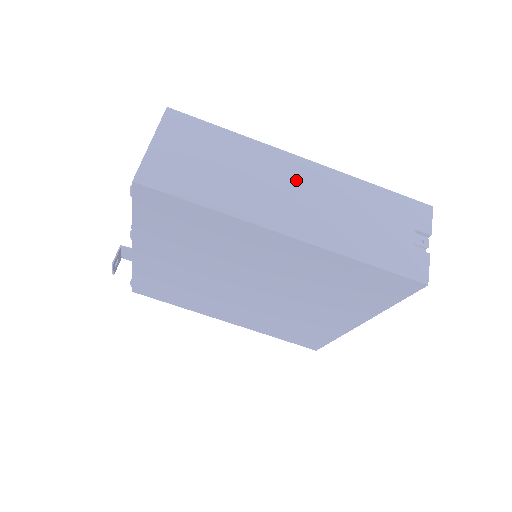
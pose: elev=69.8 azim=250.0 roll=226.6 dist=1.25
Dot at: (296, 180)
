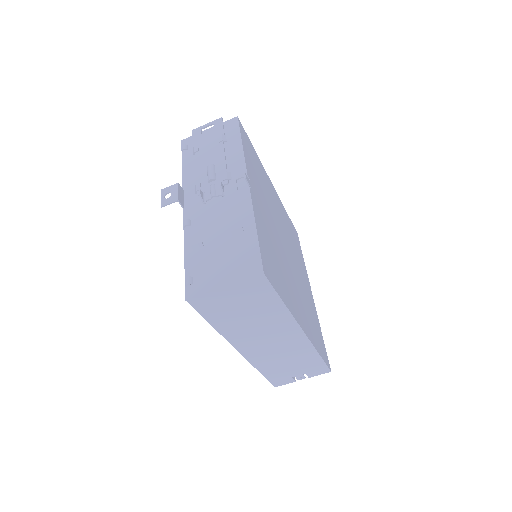
Dot at: (282, 337)
